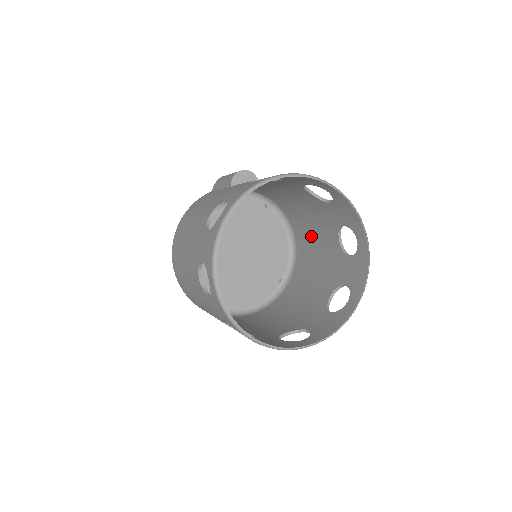
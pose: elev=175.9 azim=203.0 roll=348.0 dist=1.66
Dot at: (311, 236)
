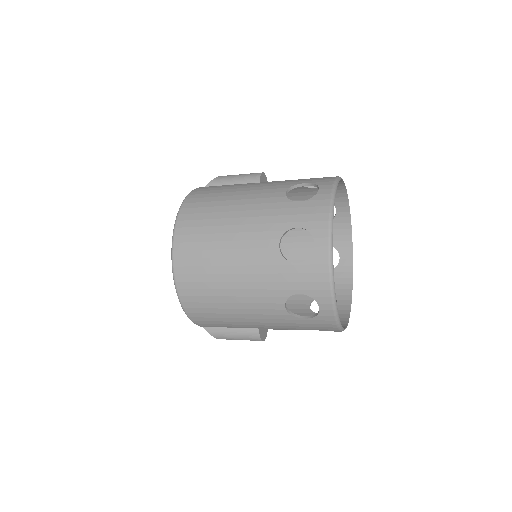
Dot at: occluded
